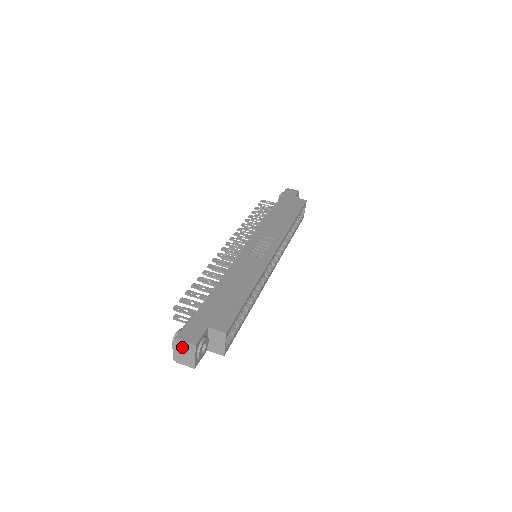
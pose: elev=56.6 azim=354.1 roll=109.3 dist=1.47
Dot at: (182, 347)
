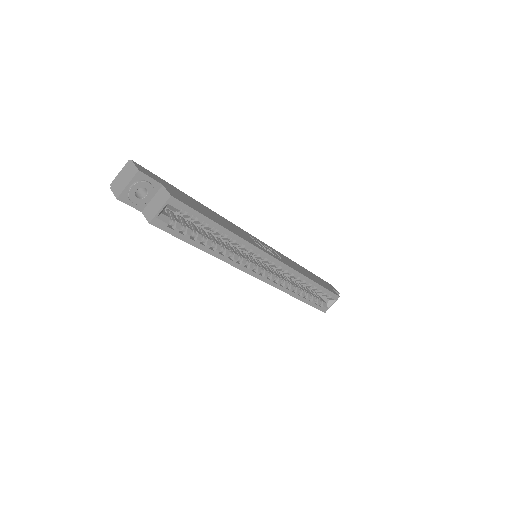
Dot at: (128, 170)
